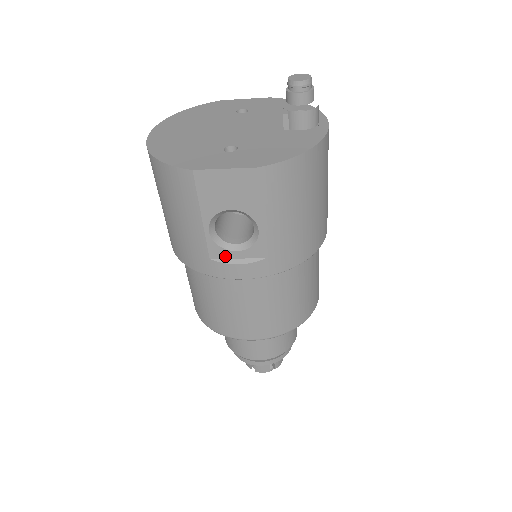
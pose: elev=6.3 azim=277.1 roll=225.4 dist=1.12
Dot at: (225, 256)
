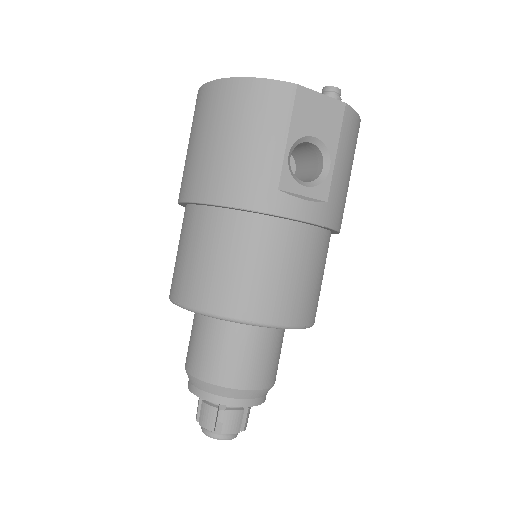
Dot at: (293, 190)
